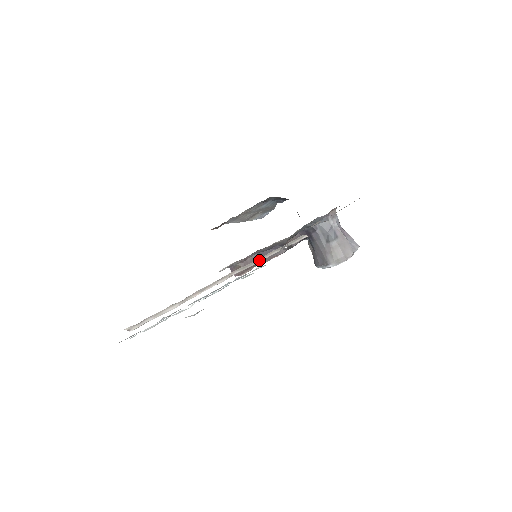
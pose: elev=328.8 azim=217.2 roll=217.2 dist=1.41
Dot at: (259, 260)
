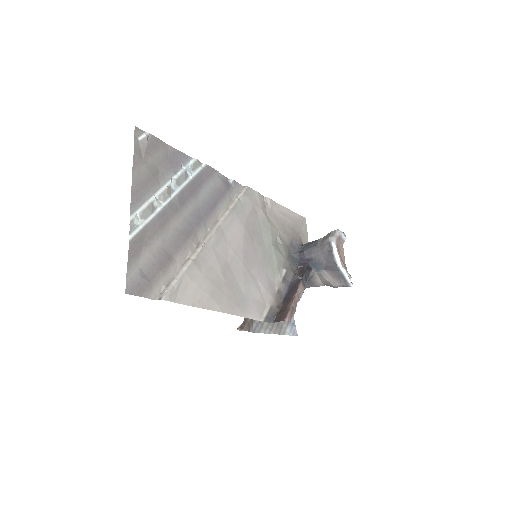
Dot at: (229, 209)
